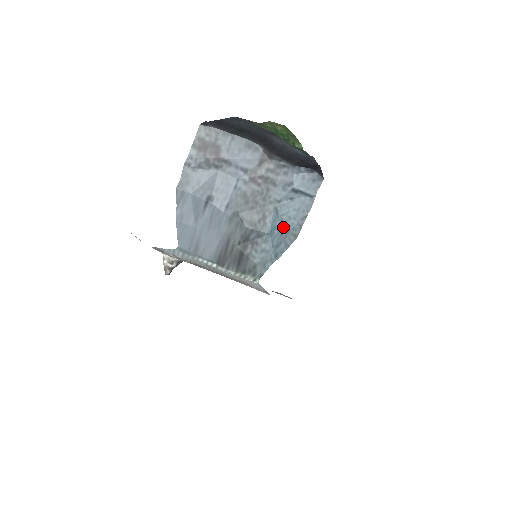
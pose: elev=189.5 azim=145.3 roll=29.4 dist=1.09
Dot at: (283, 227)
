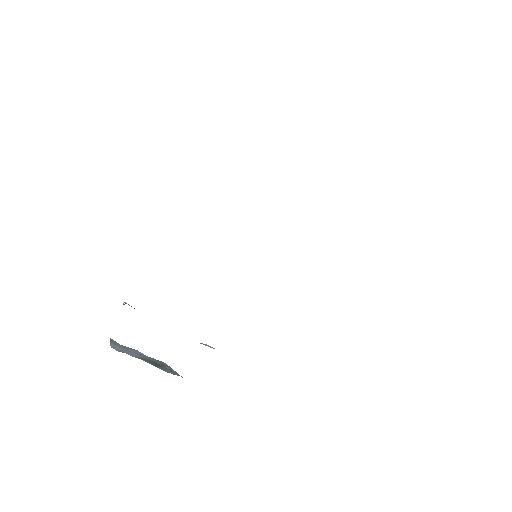
Dot at: occluded
